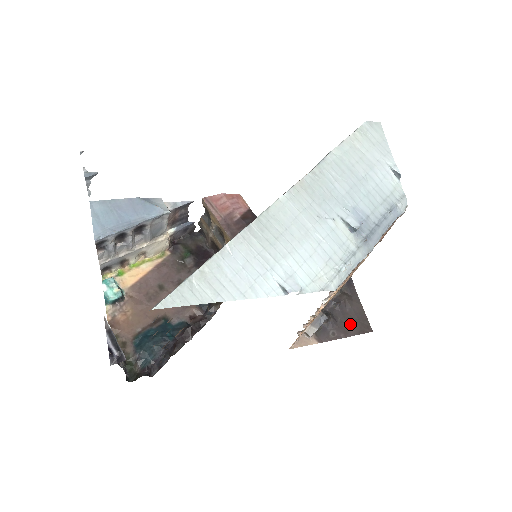
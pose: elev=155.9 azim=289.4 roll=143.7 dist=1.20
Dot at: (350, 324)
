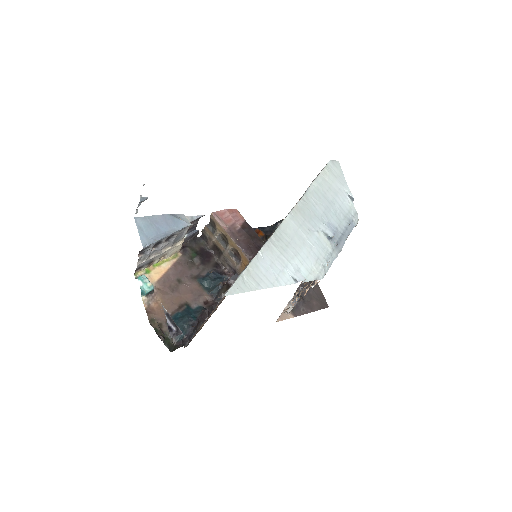
Dot at: (314, 302)
